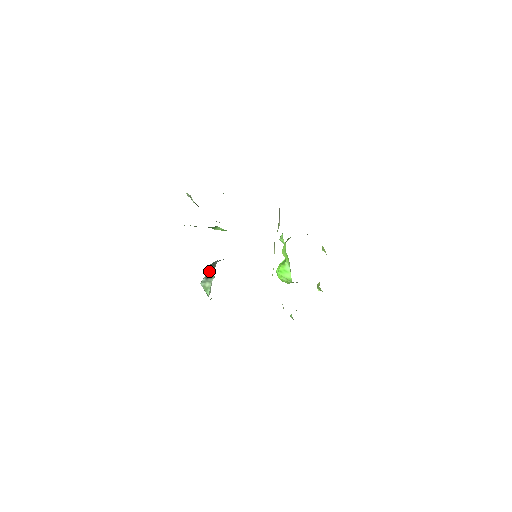
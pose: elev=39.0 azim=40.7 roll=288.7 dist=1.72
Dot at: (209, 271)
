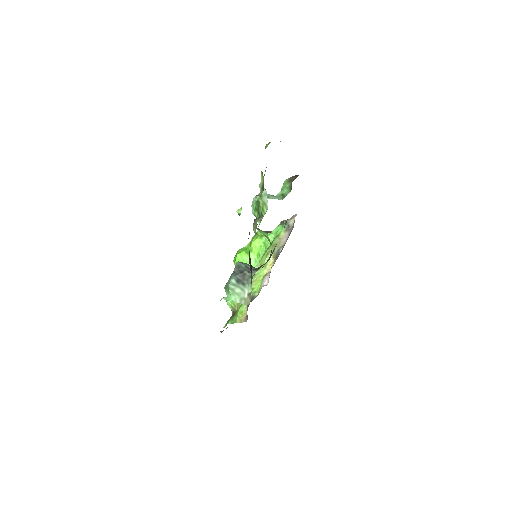
Dot at: (241, 275)
